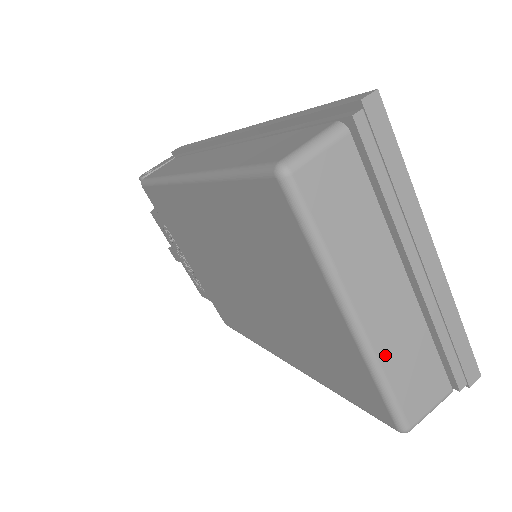
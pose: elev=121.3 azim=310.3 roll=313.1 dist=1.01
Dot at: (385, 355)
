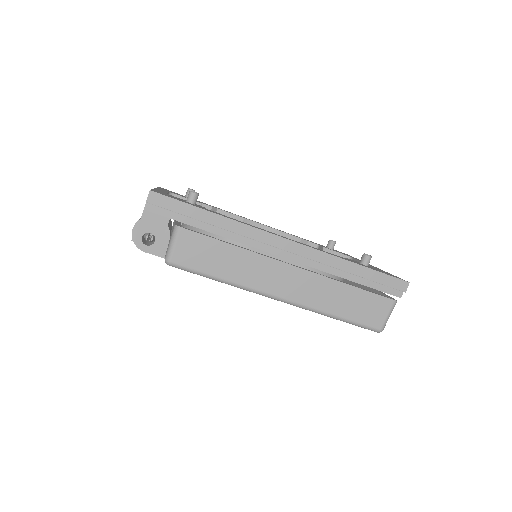
Dot at: occluded
